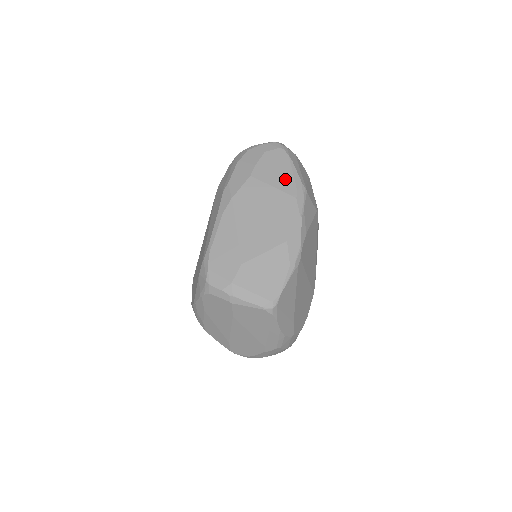
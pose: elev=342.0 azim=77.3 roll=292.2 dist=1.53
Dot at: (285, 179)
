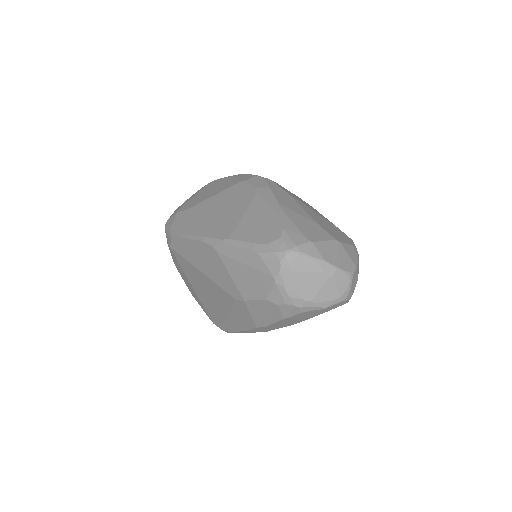
Dot at: occluded
